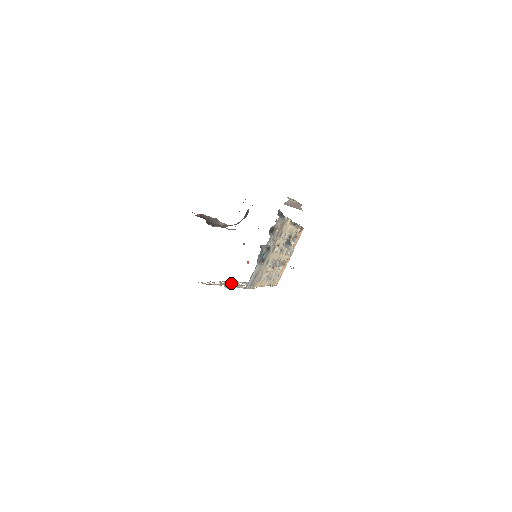
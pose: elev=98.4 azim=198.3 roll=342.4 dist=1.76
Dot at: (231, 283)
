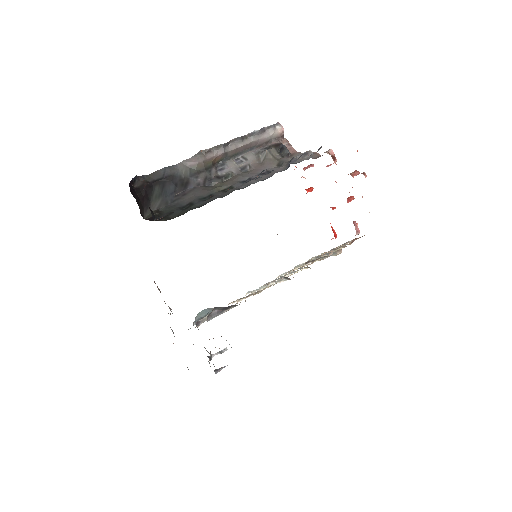
Dot at: occluded
